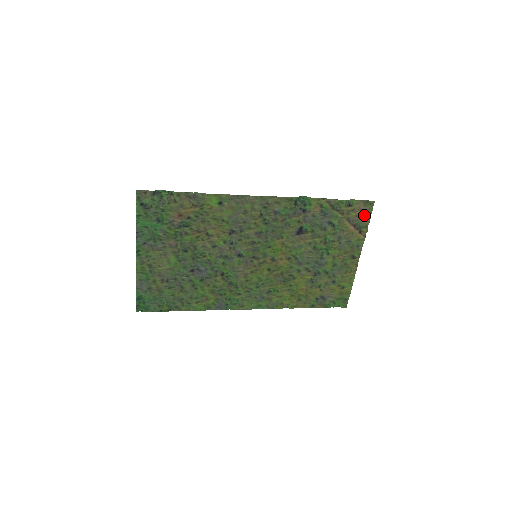
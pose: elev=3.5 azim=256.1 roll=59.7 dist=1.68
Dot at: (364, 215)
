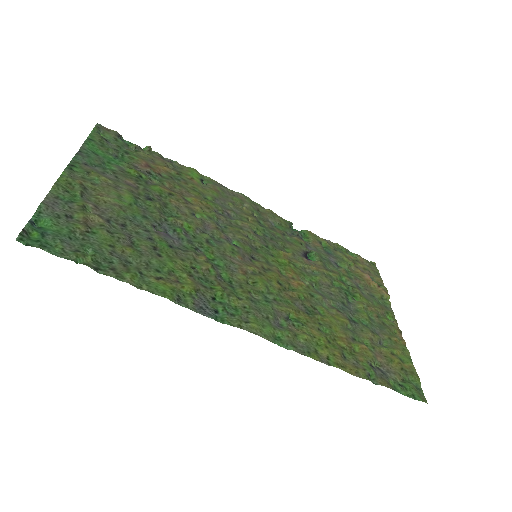
Dot at: (373, 273)
